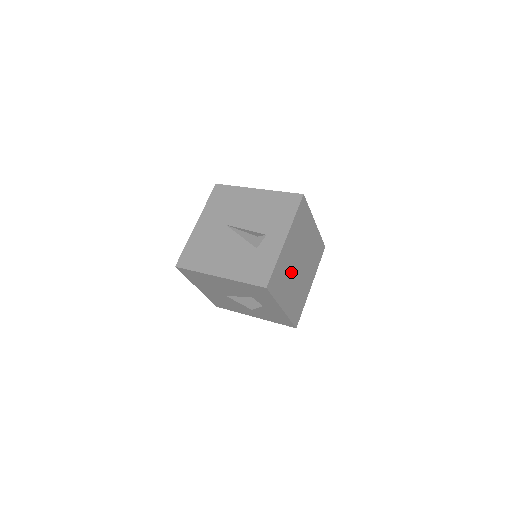
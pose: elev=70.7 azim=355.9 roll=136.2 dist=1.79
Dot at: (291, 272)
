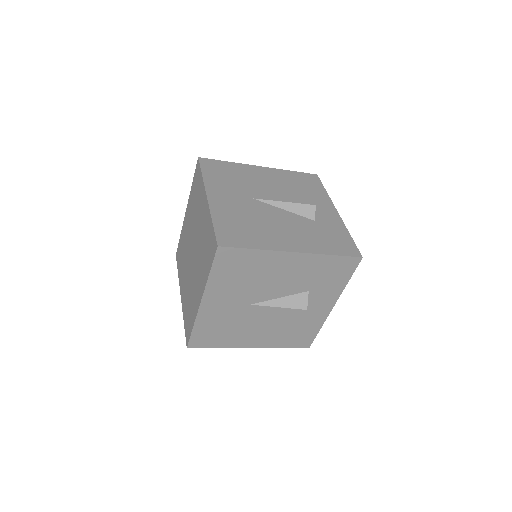
Dot at: occluded
